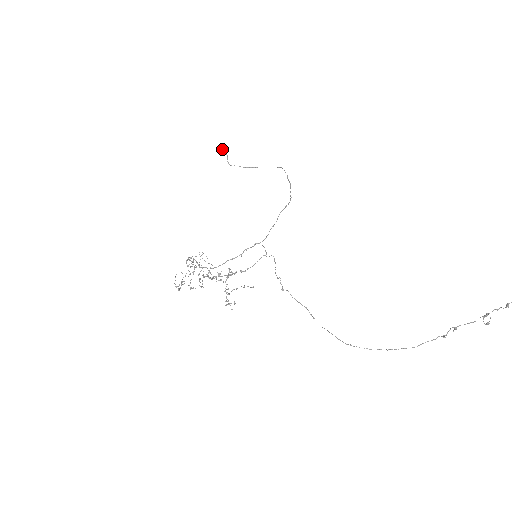
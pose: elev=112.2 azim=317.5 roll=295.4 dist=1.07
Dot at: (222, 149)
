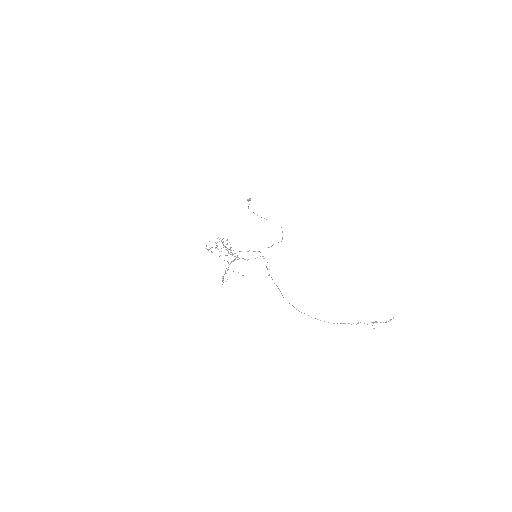
Dot at: (249, 198)
